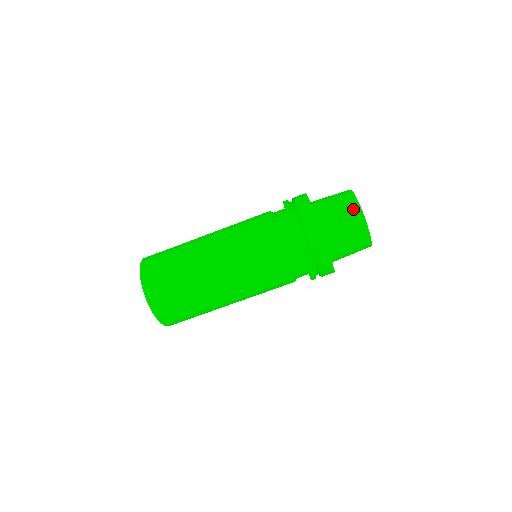
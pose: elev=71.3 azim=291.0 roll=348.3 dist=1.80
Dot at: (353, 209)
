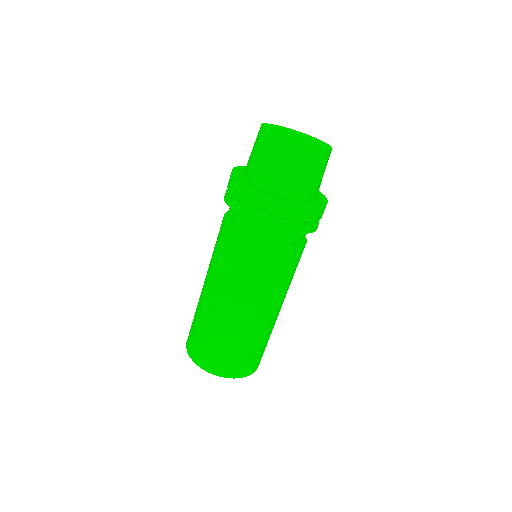
Dot at: (275, 144)
